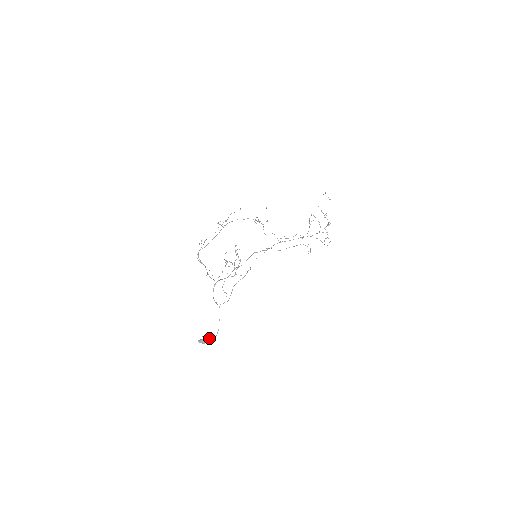
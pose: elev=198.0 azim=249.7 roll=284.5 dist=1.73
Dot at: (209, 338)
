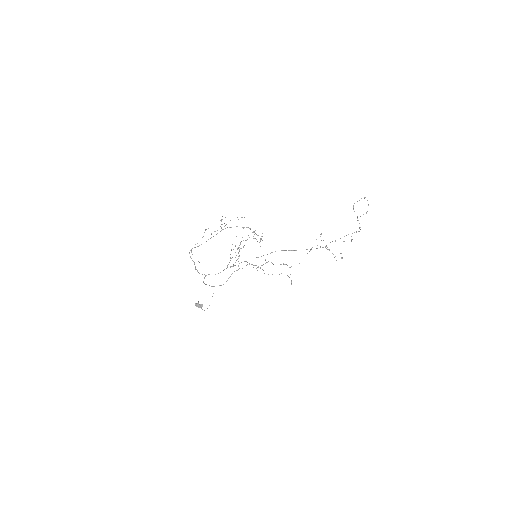
Dot at: occluded
